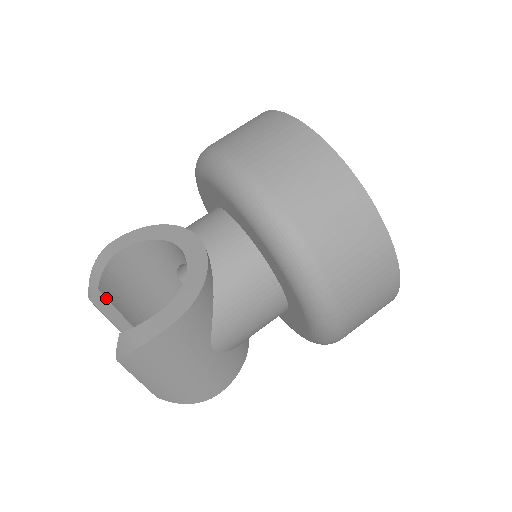
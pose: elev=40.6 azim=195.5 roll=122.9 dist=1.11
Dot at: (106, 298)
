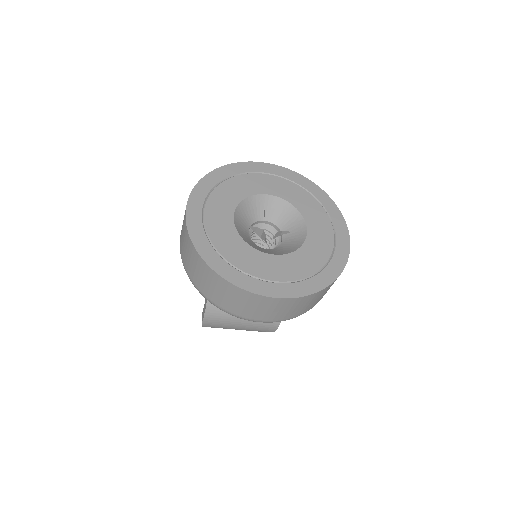
Dot at: occluded
